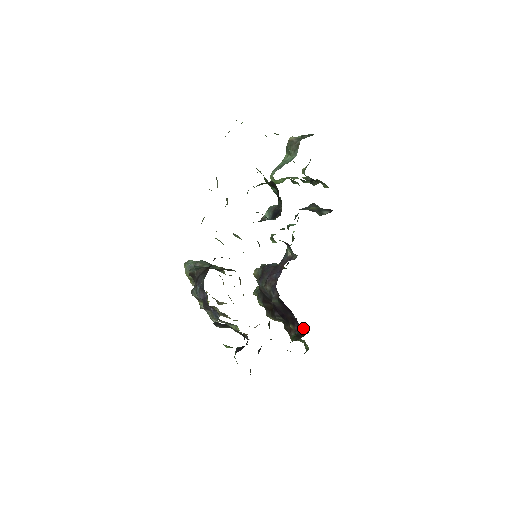
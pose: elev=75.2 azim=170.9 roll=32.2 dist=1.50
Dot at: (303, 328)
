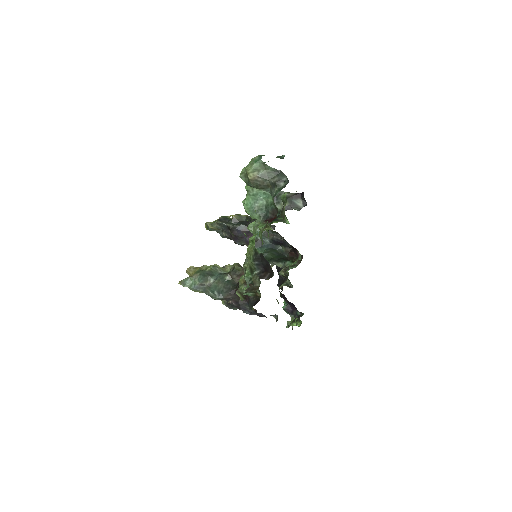
Dot at: occluded
